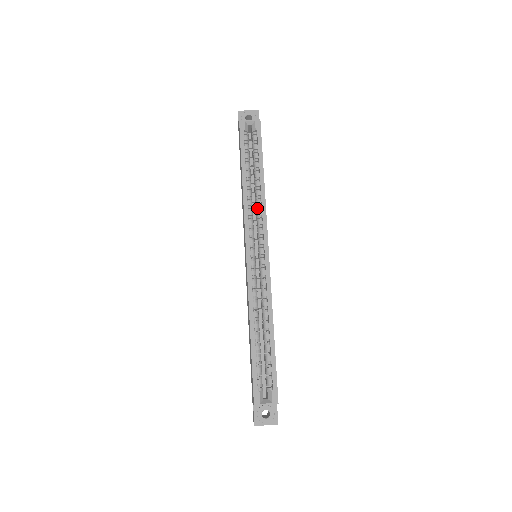
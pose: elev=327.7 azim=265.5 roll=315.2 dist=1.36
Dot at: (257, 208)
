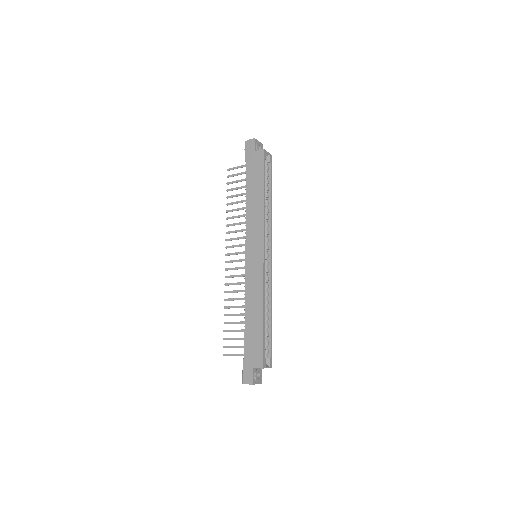
Dot at: (265, 221)
